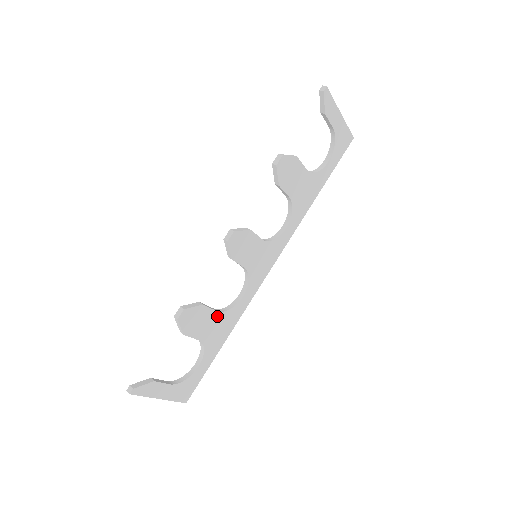
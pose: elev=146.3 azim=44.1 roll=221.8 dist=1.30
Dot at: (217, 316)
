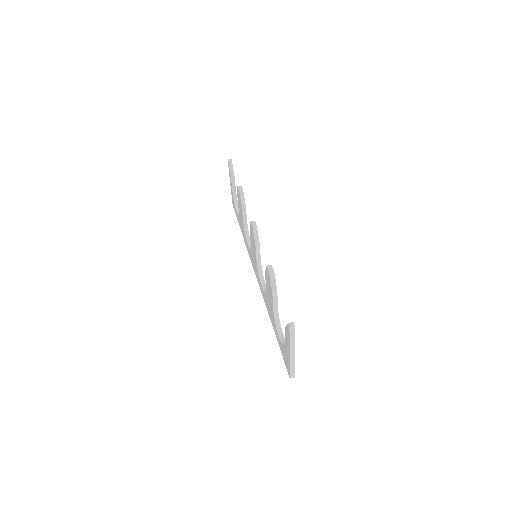
Dot at: occluded
